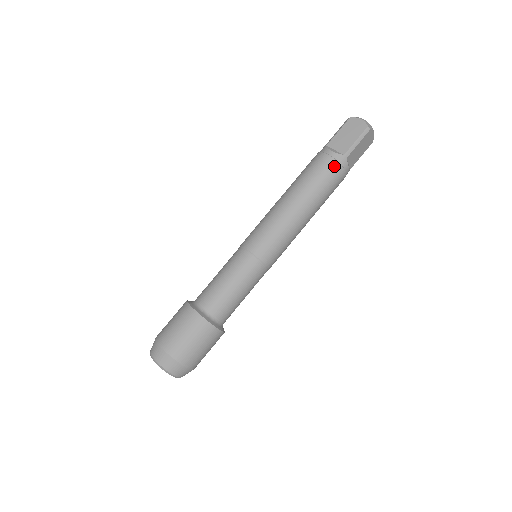
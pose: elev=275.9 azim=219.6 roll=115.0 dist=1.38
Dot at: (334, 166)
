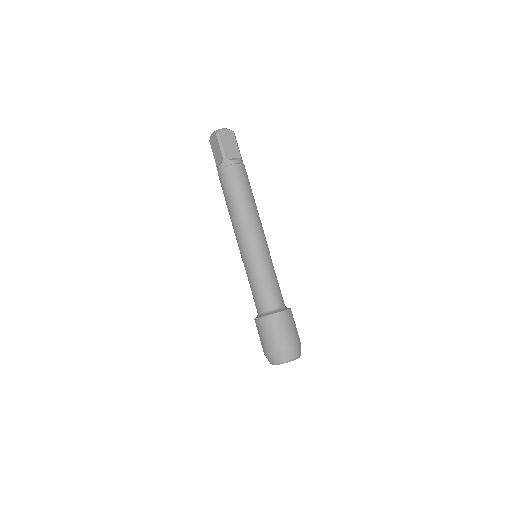
Dot at: (244, 168)
